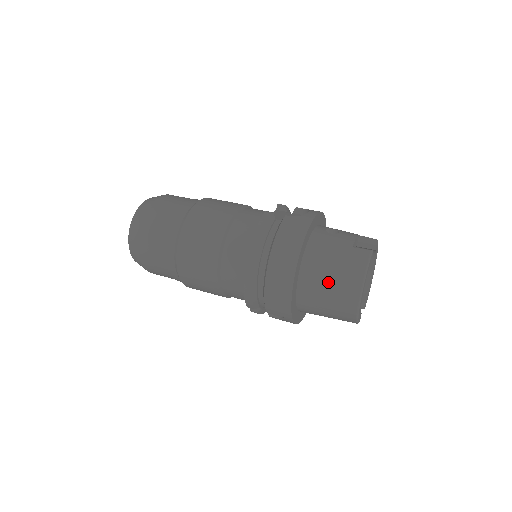
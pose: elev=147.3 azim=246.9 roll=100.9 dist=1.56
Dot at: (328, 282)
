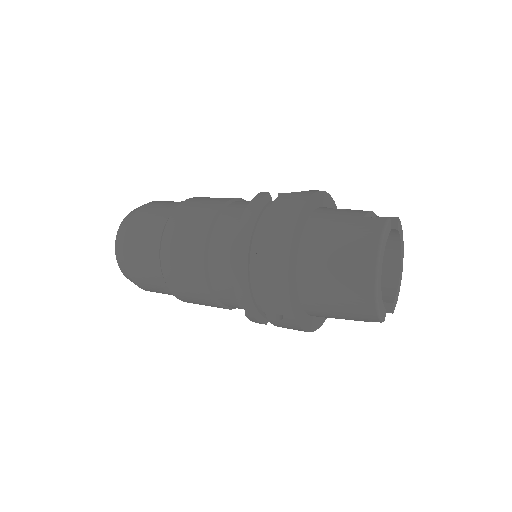
Dot at: (334, 258)
